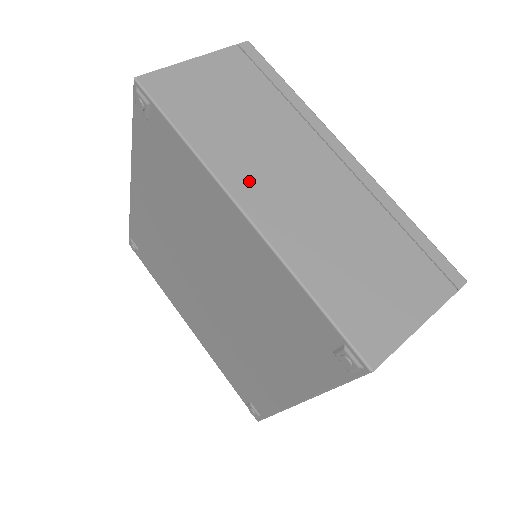
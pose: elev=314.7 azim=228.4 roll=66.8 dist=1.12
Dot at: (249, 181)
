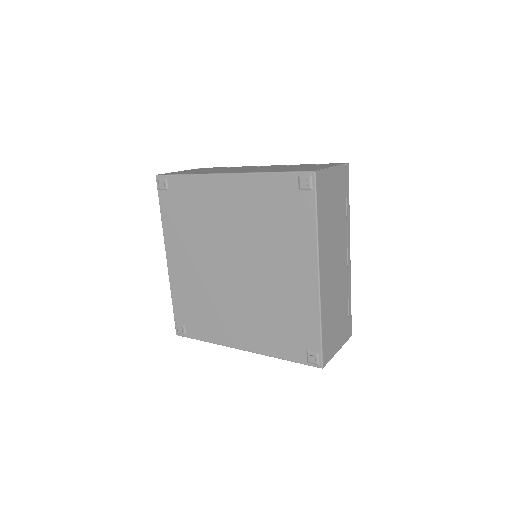
Dot at: occluded
